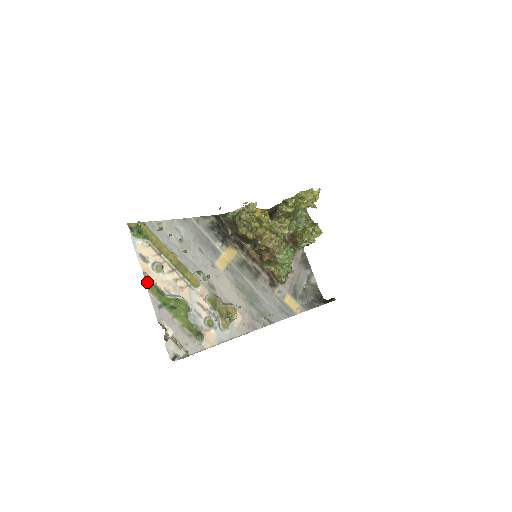
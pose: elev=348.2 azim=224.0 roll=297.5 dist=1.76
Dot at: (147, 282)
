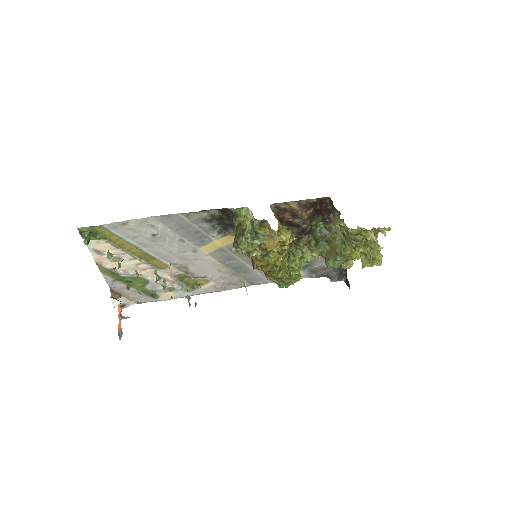
Dot at: (100, 268)
